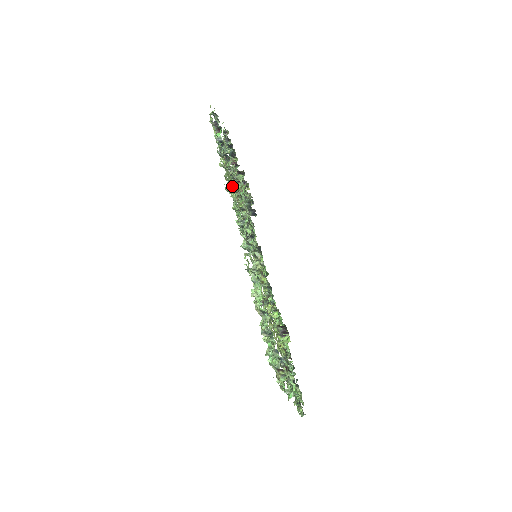
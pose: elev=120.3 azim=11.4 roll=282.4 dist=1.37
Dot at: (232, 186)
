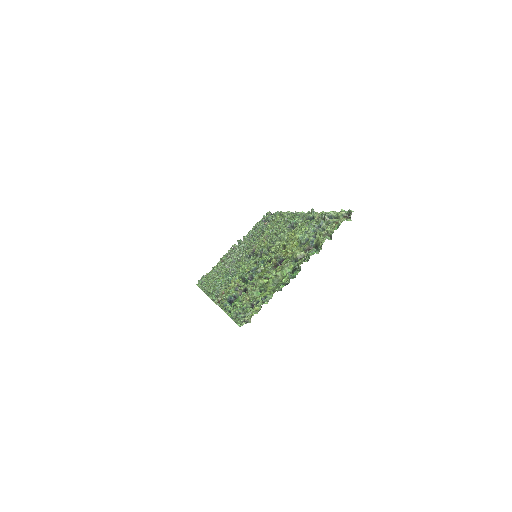
Dot at: occluded
